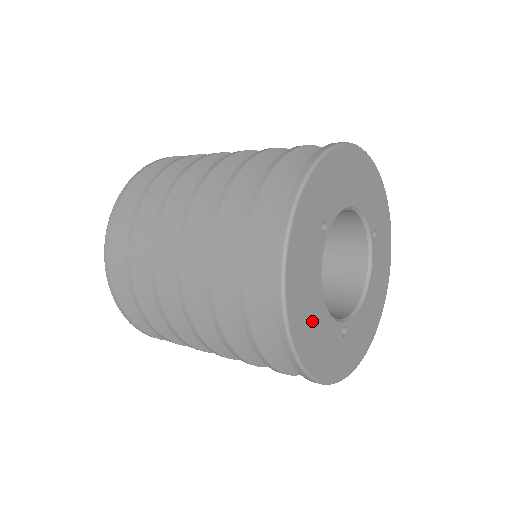
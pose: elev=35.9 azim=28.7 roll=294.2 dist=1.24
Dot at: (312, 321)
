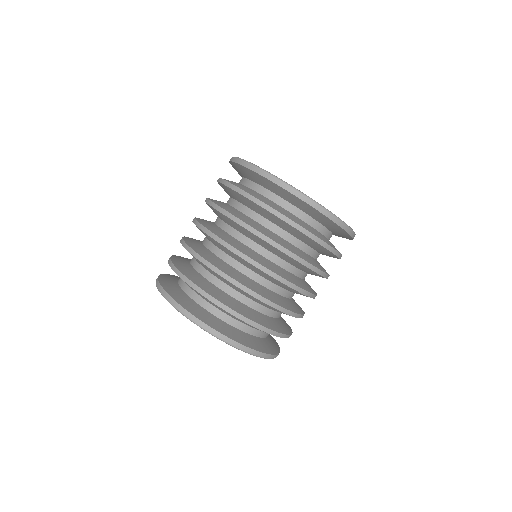
Dot at: occluded
